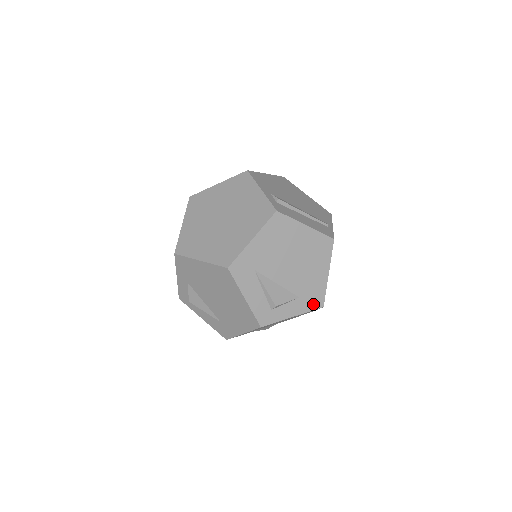
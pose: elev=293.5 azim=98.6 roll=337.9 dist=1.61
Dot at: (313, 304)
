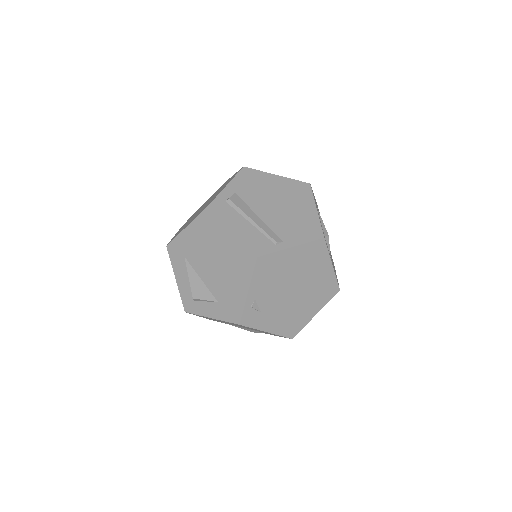
Dot at: (230, 316)
